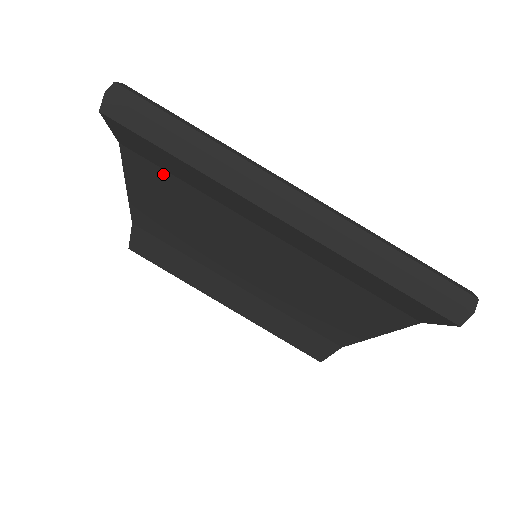
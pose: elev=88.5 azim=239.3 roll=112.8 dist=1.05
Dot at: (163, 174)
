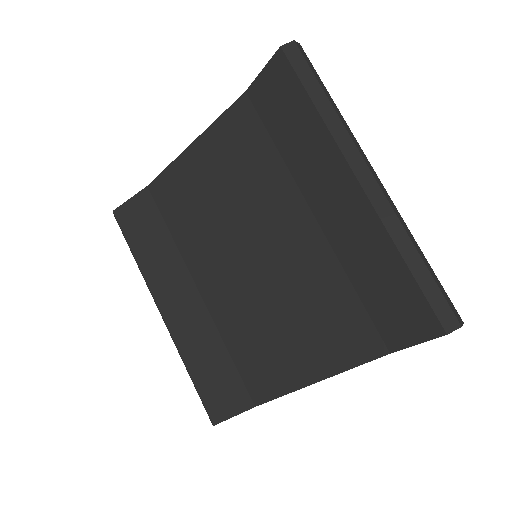
Dot at: (258, 131)
